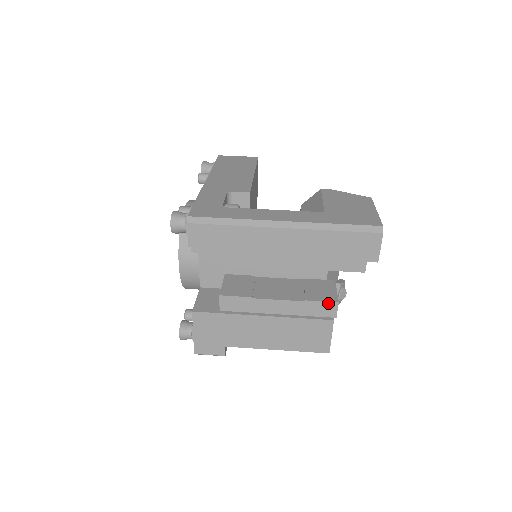
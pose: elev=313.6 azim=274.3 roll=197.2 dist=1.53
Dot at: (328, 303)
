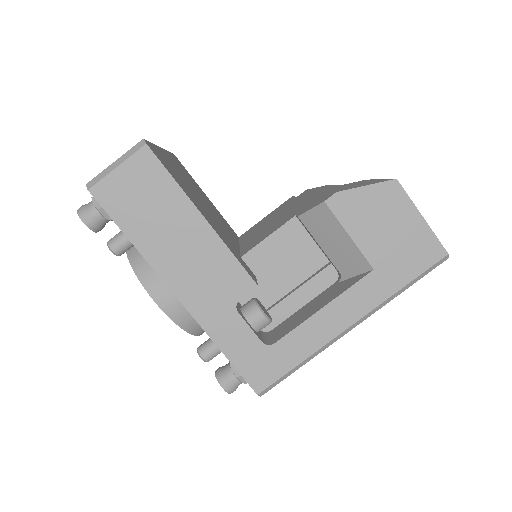
Dot at: occluded
